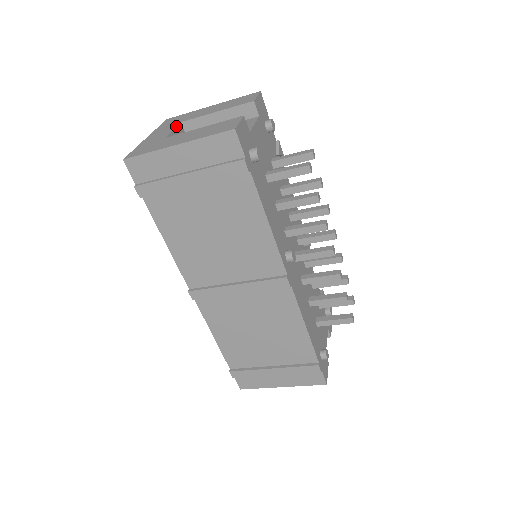
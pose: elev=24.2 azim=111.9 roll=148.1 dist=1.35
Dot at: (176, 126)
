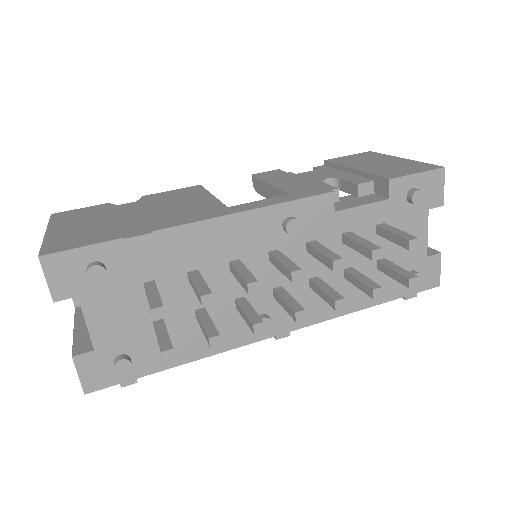
Dot at: occluded
